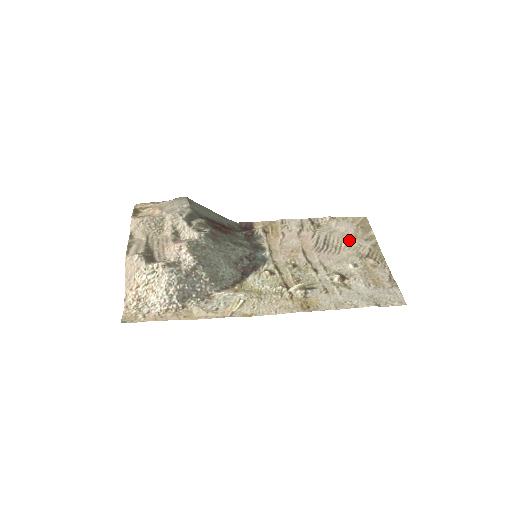
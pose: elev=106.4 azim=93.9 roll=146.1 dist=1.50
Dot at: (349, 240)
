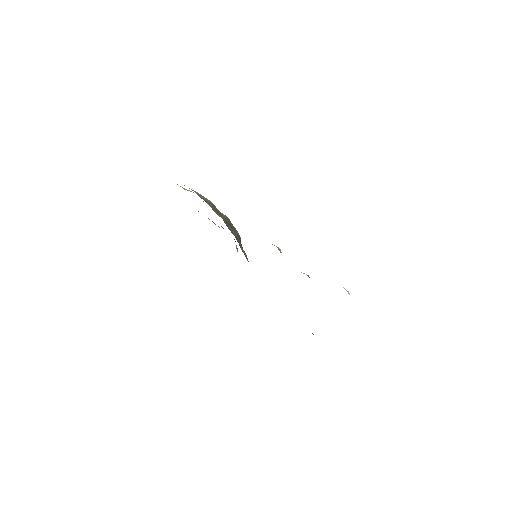
Dot at: occluded
